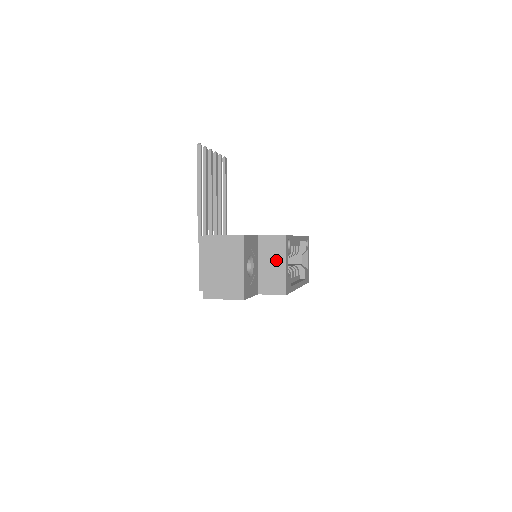
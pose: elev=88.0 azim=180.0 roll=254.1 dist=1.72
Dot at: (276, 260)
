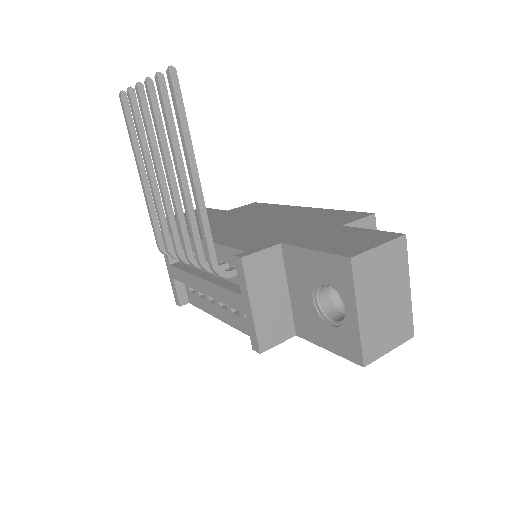
Dot at: occluded
